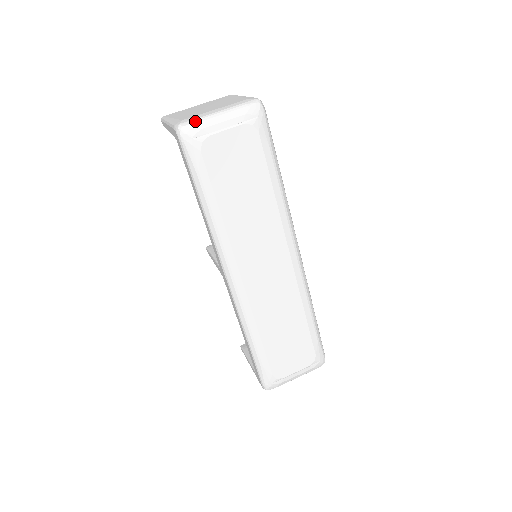
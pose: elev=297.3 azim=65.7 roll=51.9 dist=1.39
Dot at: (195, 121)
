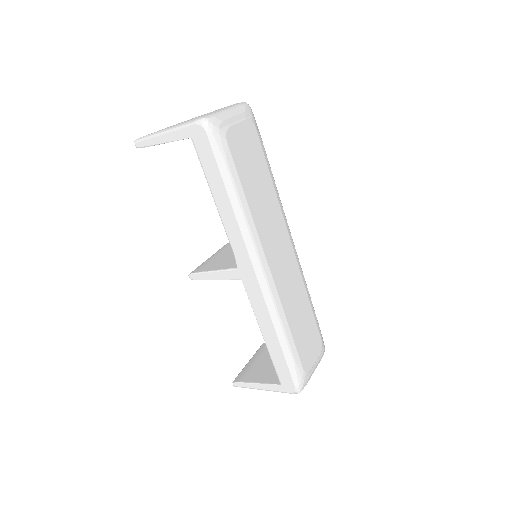
Dot at: (215, 114)
